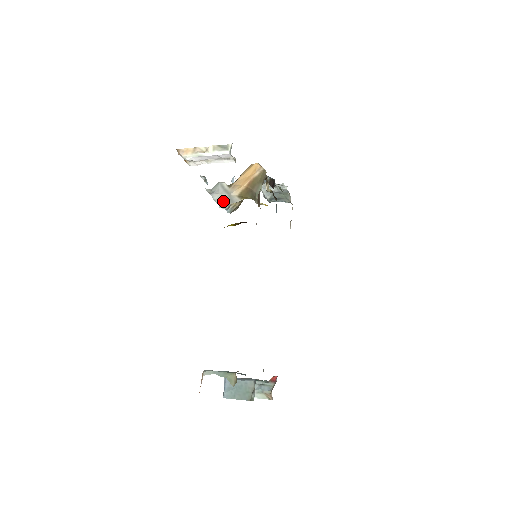
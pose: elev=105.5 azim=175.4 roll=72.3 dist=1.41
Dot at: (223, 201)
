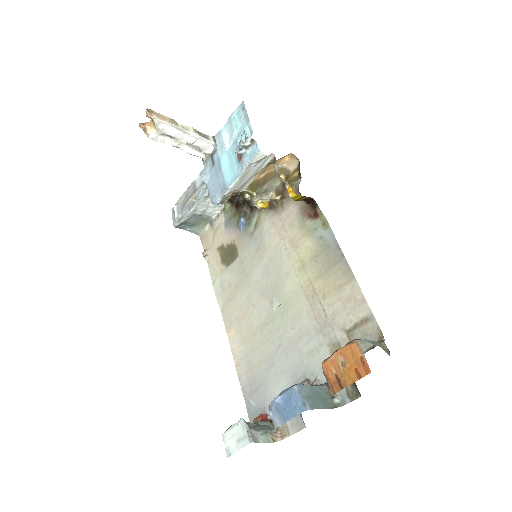
Dot at: (240, 181)
